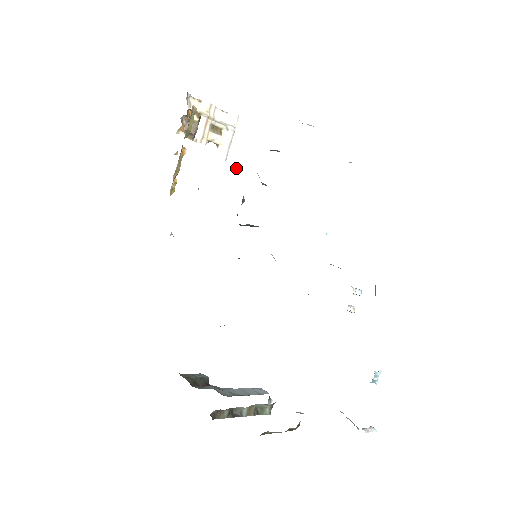
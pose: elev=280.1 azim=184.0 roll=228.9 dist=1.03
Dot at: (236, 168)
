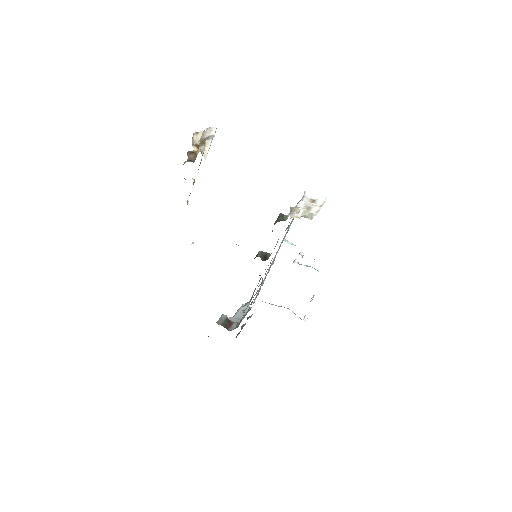
Dot at: occluded
